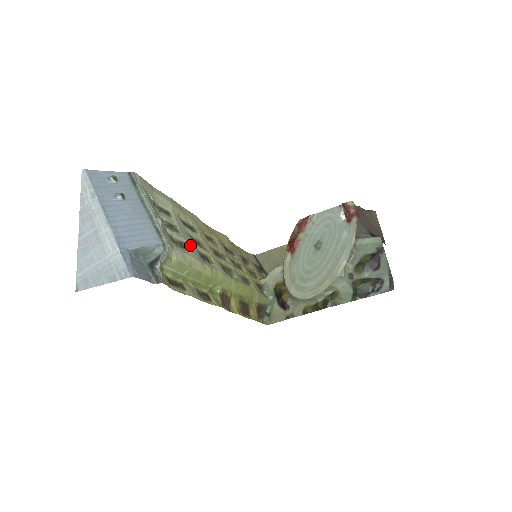
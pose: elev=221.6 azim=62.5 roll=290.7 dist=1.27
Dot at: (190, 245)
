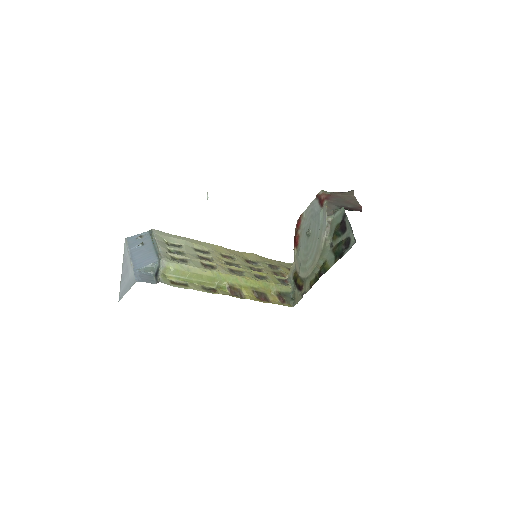
Dot at: (192, 260)
